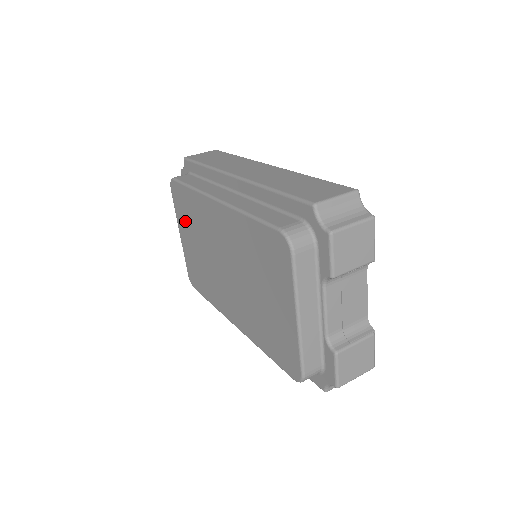
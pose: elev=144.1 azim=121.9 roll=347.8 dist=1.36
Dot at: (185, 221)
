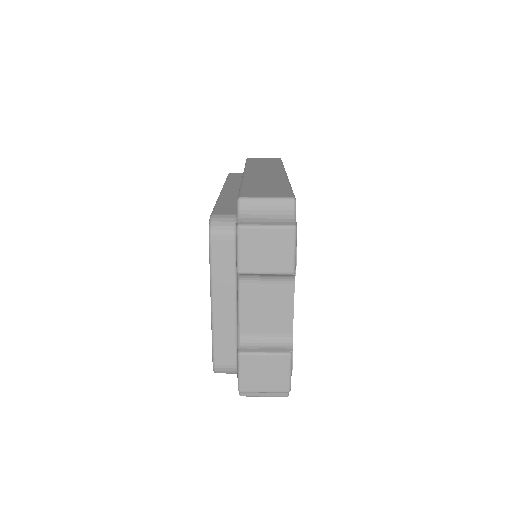
Dot at: occluded
